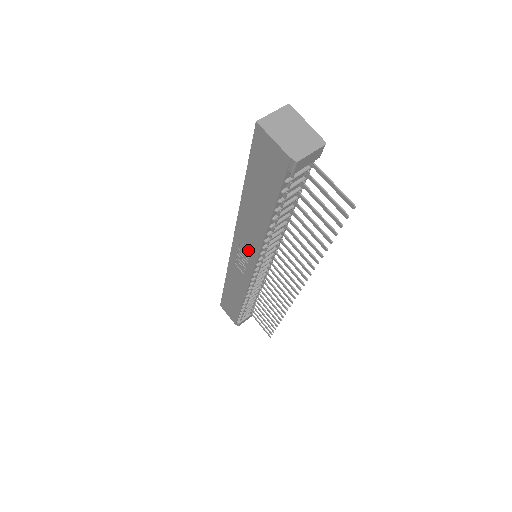
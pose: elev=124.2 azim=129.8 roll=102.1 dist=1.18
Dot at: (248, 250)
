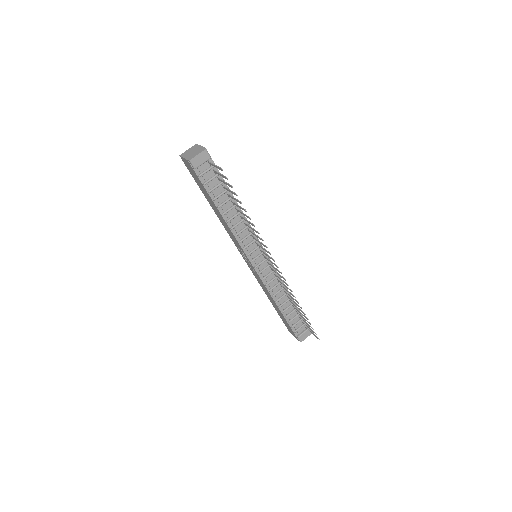
Dot at: (239, 247)
